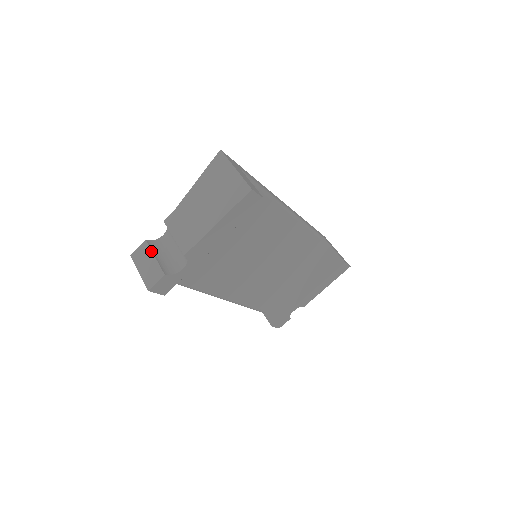
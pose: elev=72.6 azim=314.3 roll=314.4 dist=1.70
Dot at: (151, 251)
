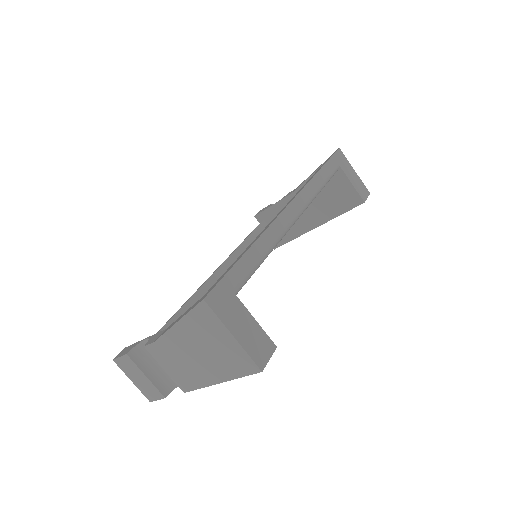
Dot at: (139, 369)
